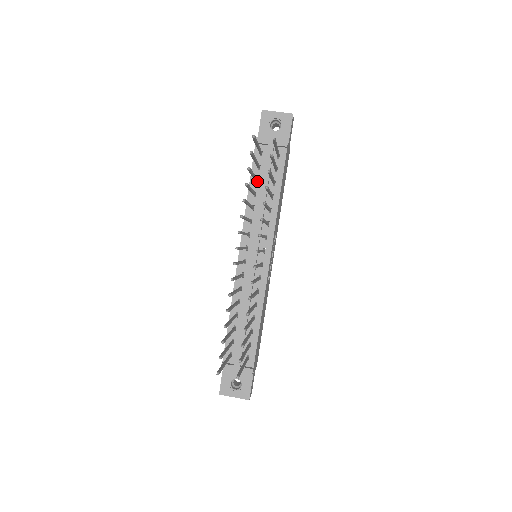
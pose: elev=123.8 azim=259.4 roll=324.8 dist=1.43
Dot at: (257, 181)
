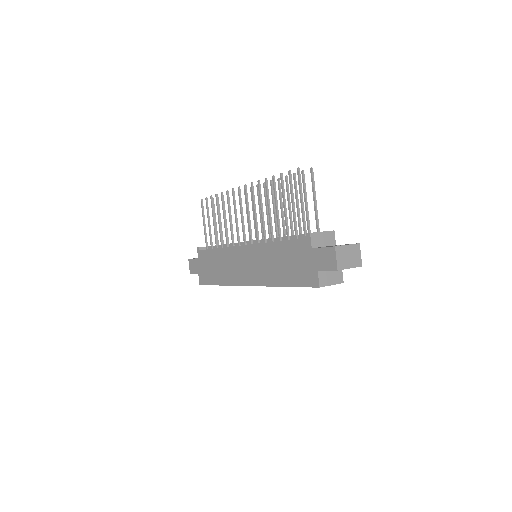
Dot at: (217, 245)
